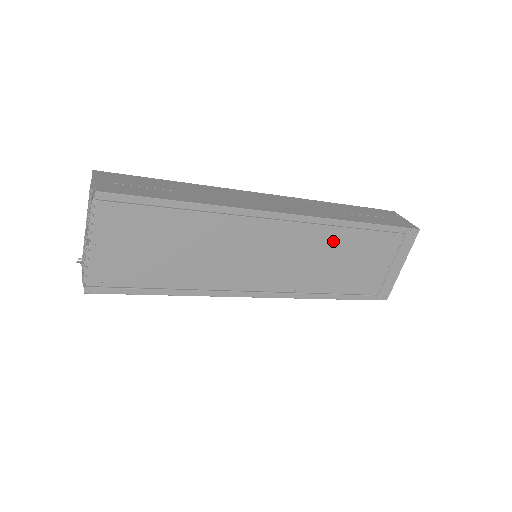
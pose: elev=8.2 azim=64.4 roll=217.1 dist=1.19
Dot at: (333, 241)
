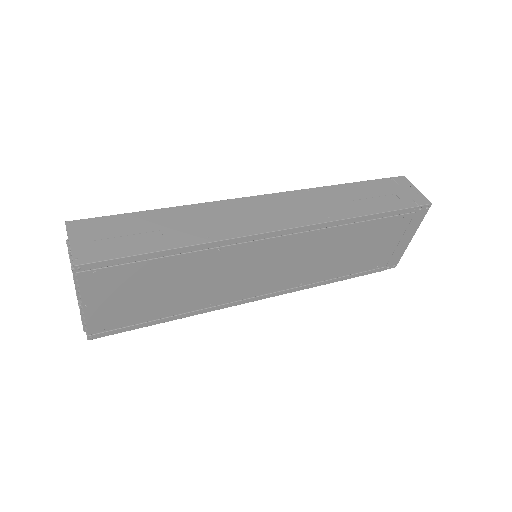
Dot at: (336, 238)
